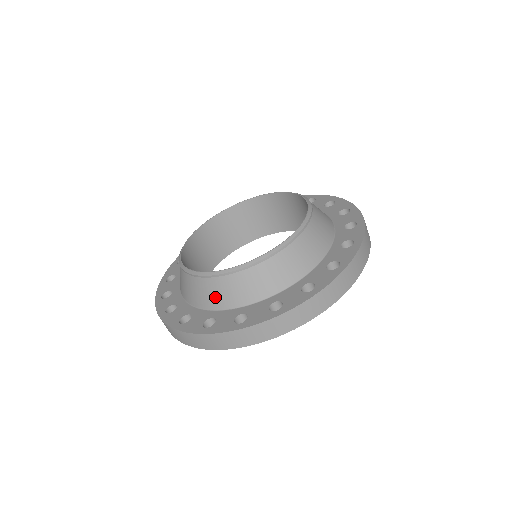
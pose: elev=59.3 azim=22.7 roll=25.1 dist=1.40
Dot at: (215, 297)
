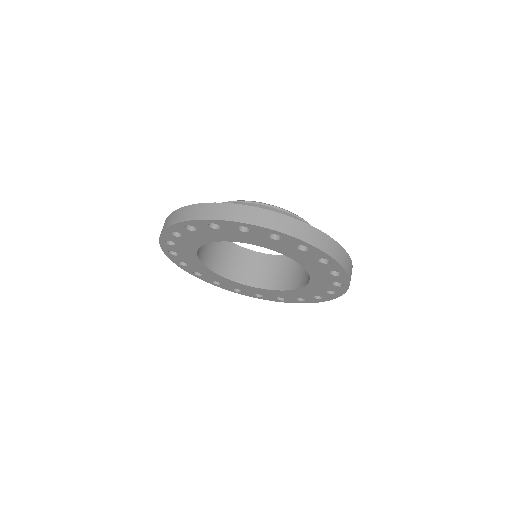
Dot at: occluded
